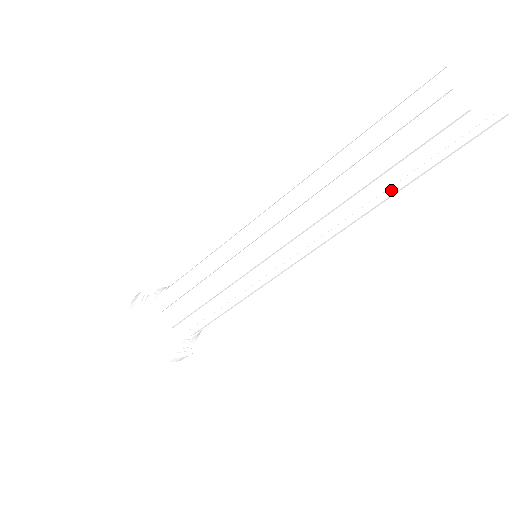
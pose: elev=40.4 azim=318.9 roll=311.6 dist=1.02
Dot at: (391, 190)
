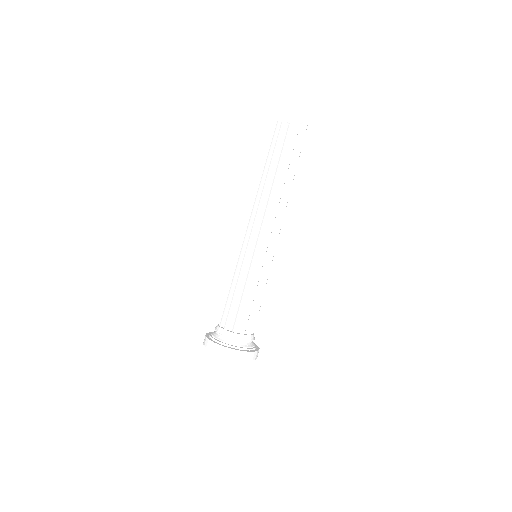
Dot at: (293, 175)
